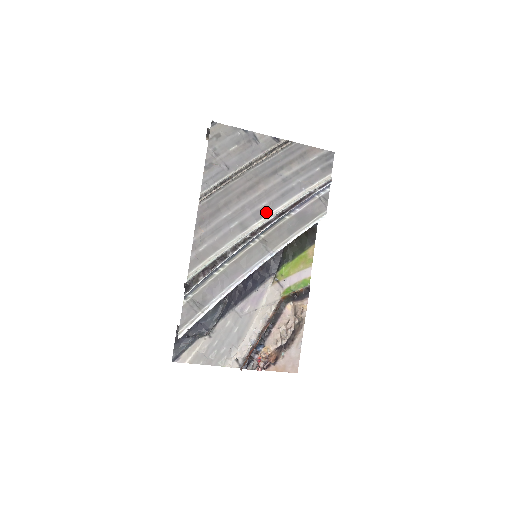
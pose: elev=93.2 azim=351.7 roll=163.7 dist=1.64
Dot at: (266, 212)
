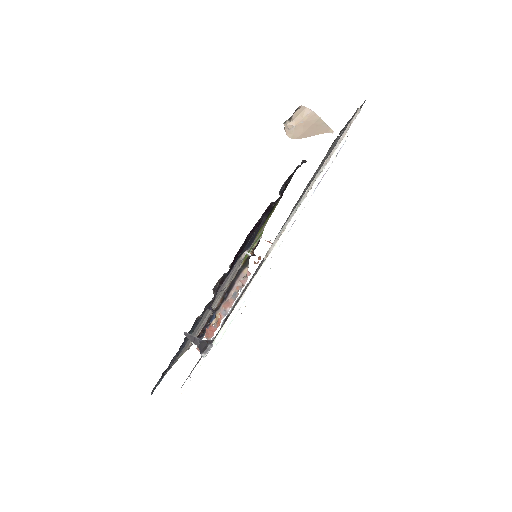
Dot at: occluded
